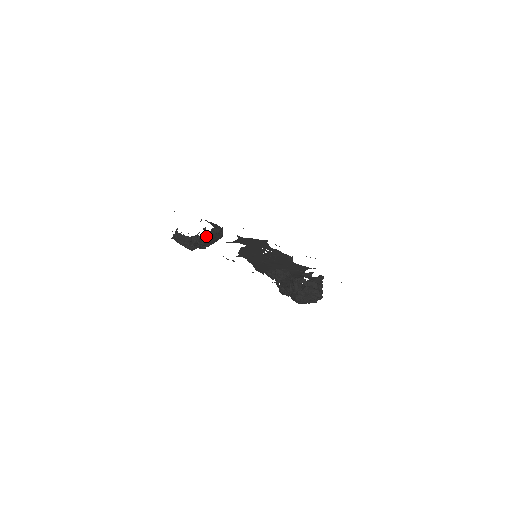
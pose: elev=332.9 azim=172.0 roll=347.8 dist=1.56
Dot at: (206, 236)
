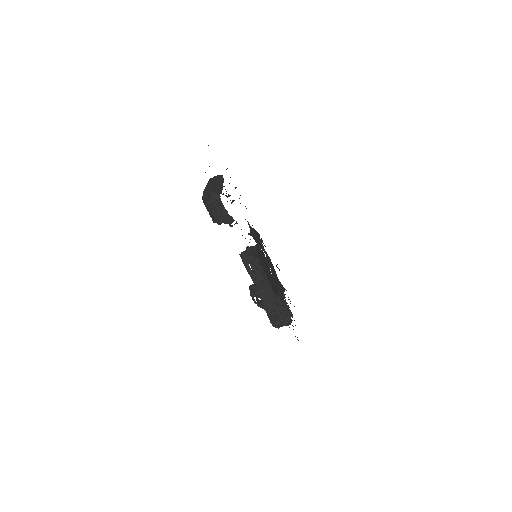
Dot at: occluded
